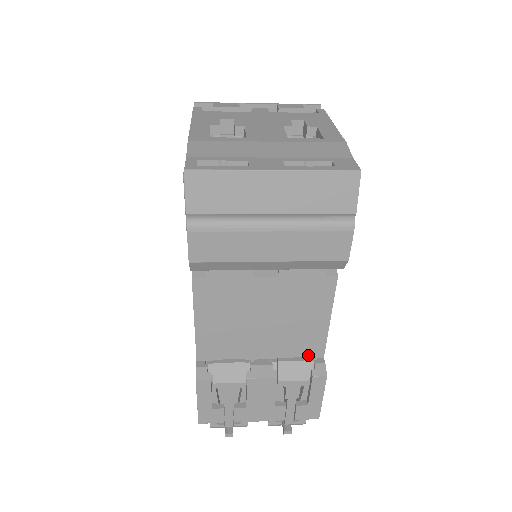
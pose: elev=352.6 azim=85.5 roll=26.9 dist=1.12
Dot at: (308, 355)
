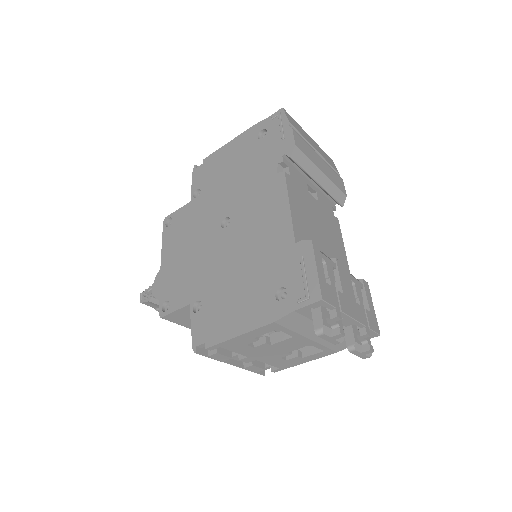
Dot at: occluded
